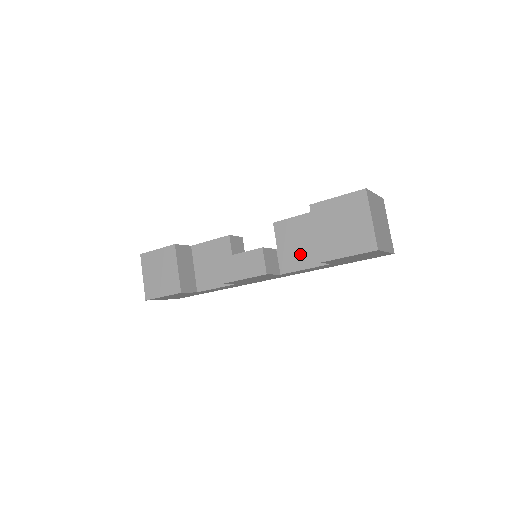
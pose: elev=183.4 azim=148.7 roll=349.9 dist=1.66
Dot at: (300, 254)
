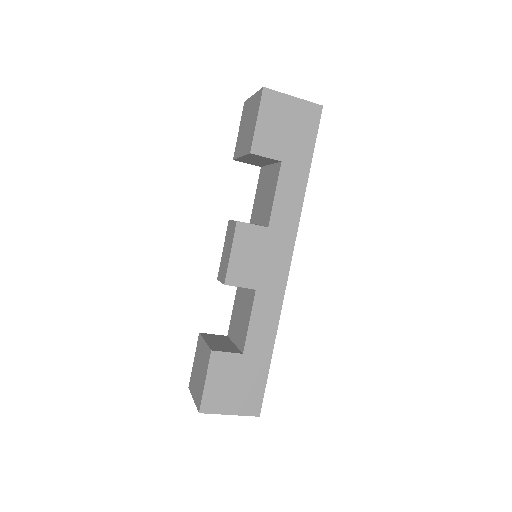
Dot at: (268, 198)
